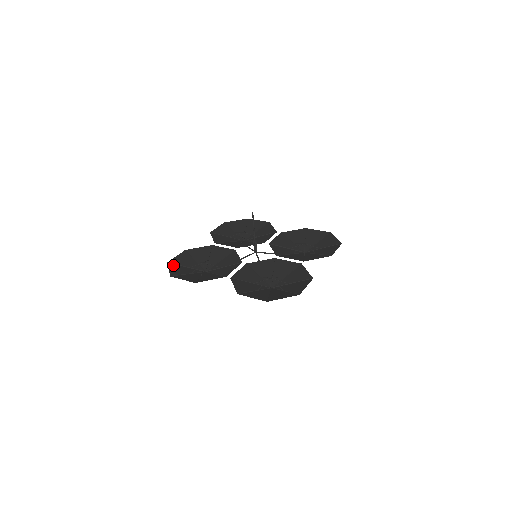
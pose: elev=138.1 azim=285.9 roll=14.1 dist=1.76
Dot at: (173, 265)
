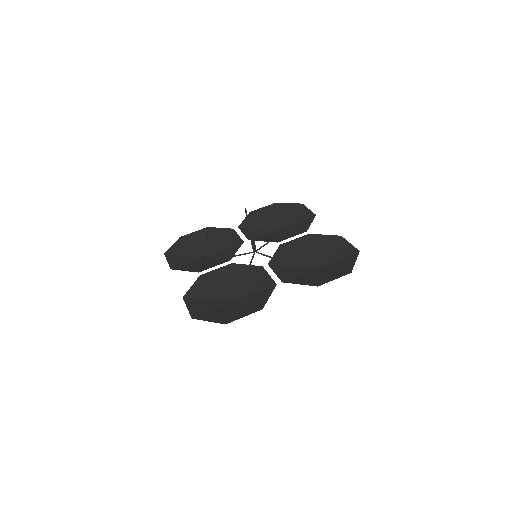
Dot at: (182, 241)
